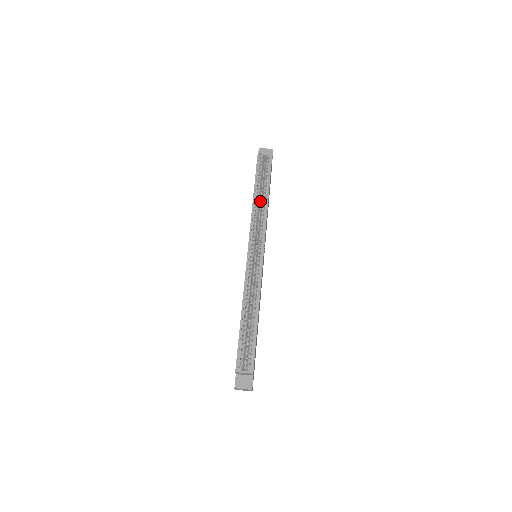
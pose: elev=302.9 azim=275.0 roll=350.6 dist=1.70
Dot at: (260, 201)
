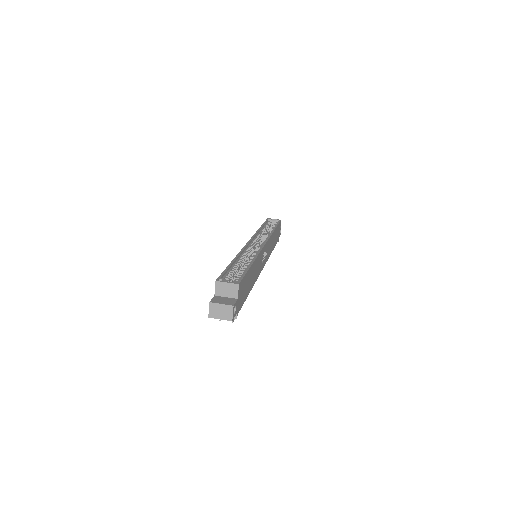
Dot at: occluded
